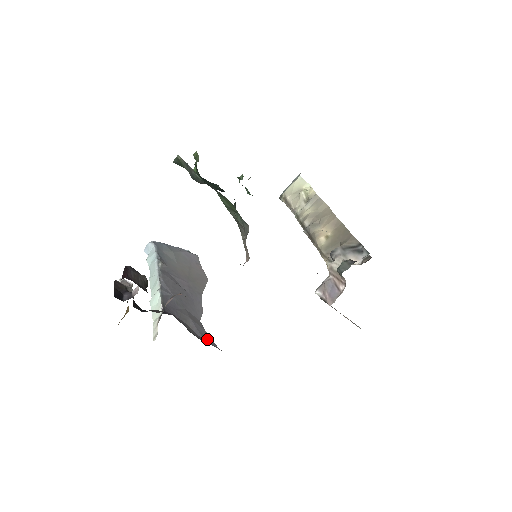
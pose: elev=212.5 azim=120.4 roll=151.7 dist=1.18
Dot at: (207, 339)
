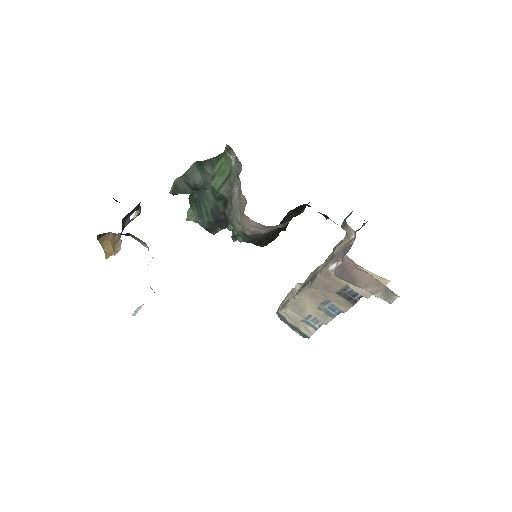
Dot at: occluded
